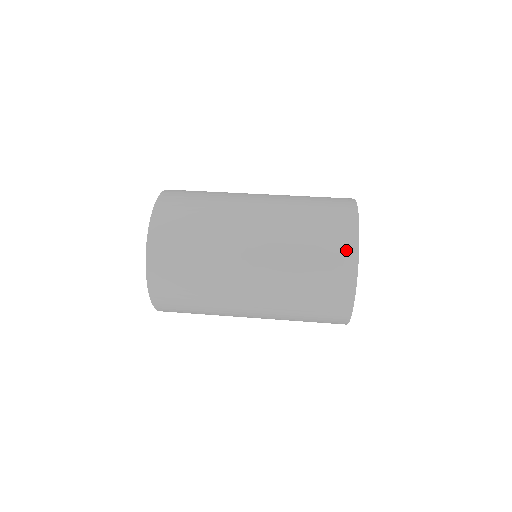
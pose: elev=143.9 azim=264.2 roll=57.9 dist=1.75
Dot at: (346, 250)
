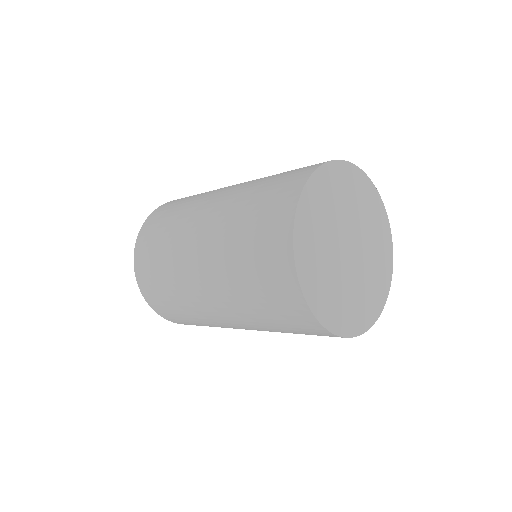
Dot at: occluded
